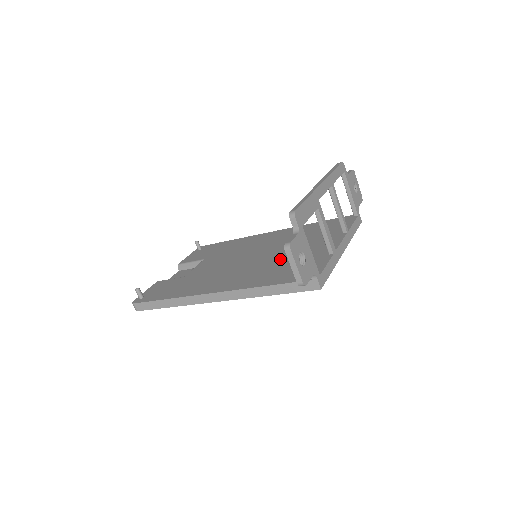
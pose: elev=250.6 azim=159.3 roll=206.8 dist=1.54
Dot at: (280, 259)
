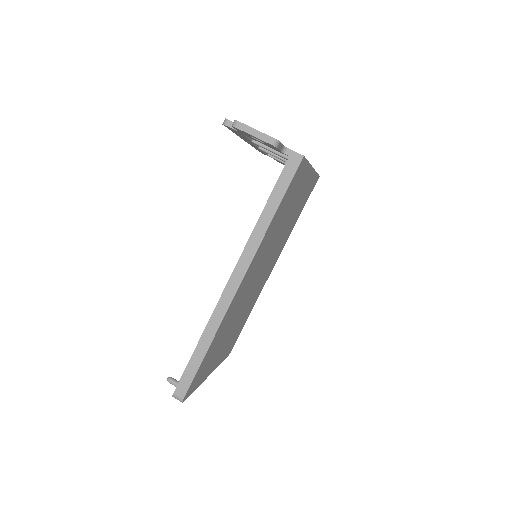
Dot at: occluded
